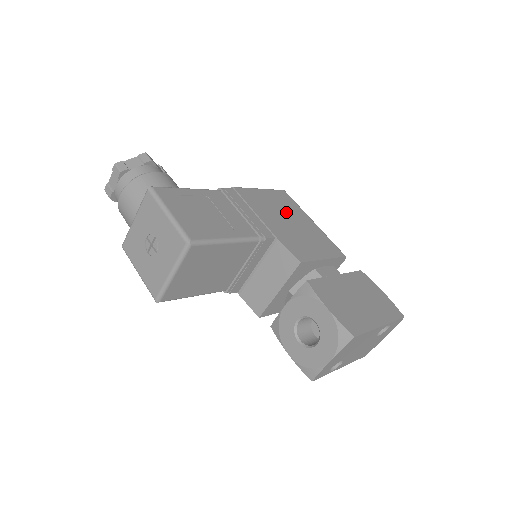
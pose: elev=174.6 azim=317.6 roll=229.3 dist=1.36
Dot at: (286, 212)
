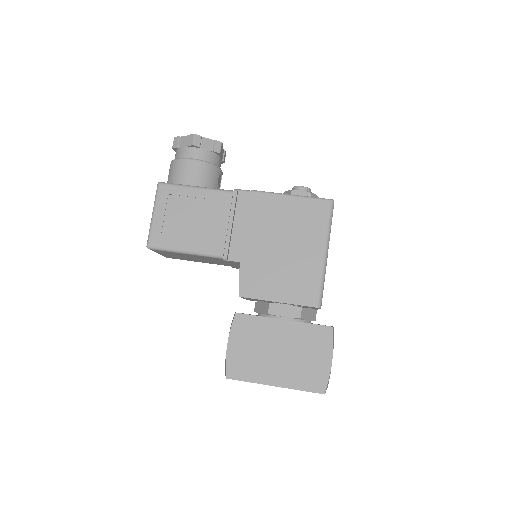
Dot at: (293, 233)
